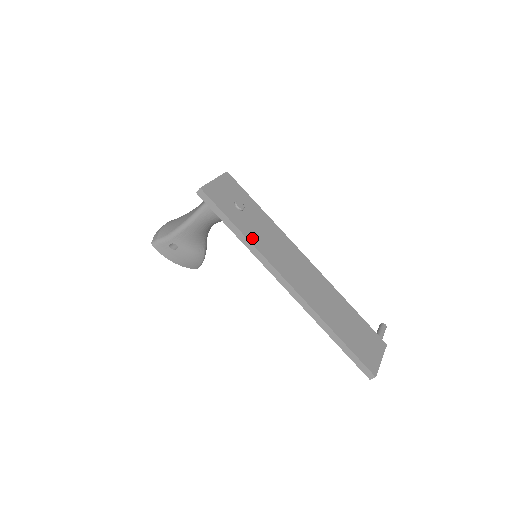
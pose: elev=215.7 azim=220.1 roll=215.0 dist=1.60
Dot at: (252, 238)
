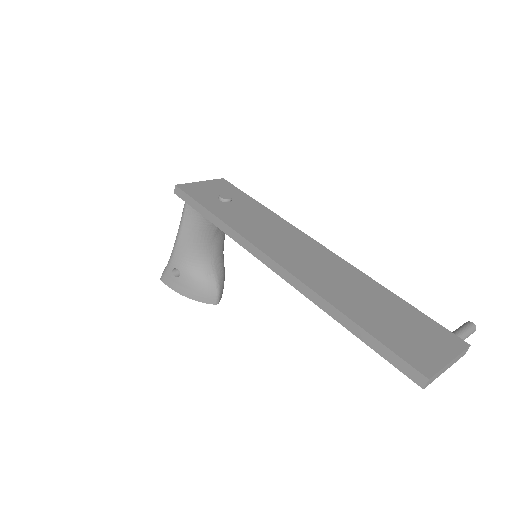
Dot at: (230, 221)
